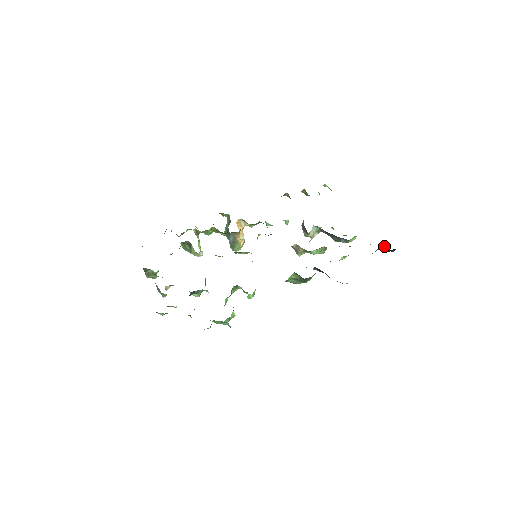
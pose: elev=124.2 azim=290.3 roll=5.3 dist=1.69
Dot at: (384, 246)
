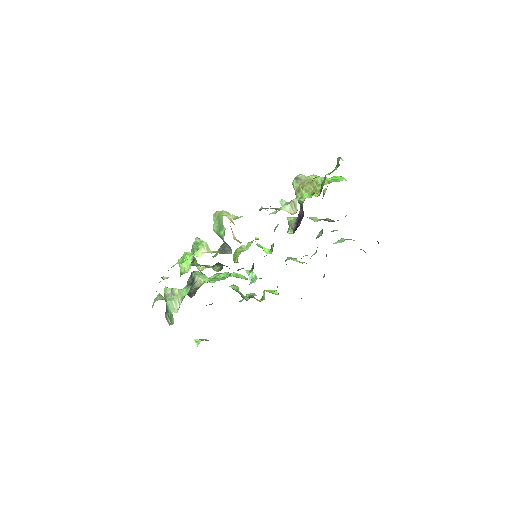
Dot at: occluded
